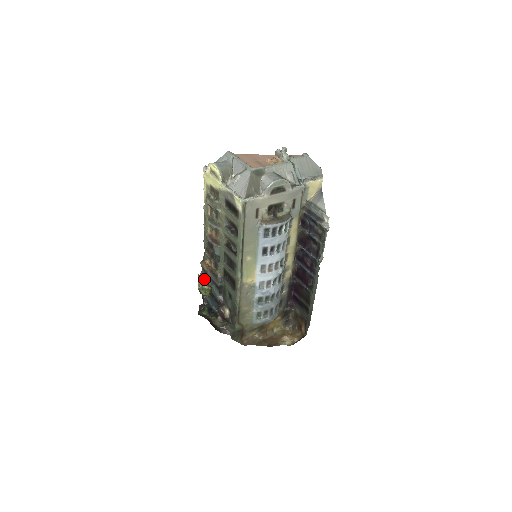
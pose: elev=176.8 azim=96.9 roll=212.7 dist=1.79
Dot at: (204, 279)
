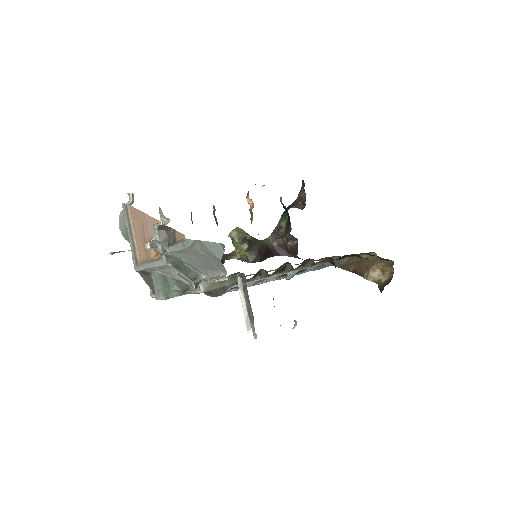
Dot at: occluded
